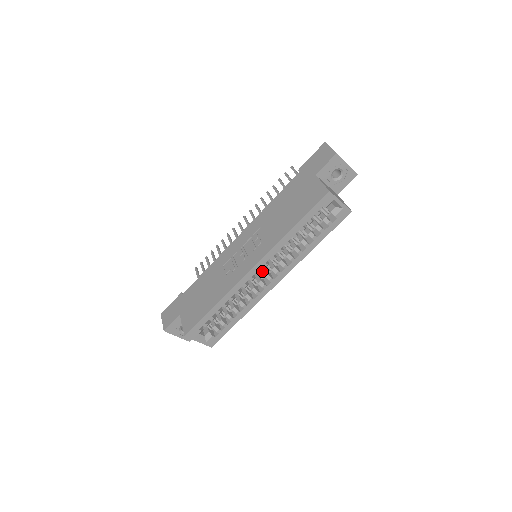
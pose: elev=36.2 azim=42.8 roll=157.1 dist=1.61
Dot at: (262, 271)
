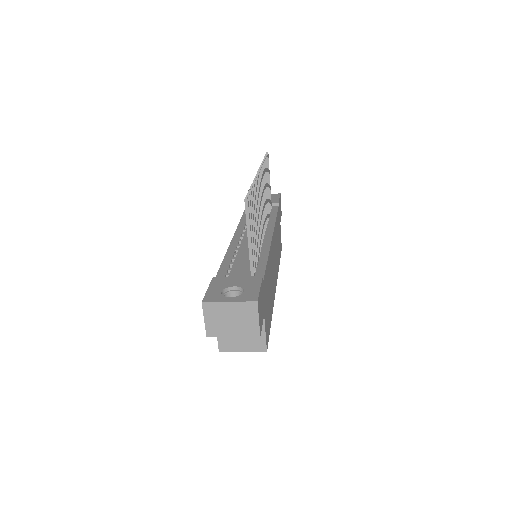
Dot at: occluded
